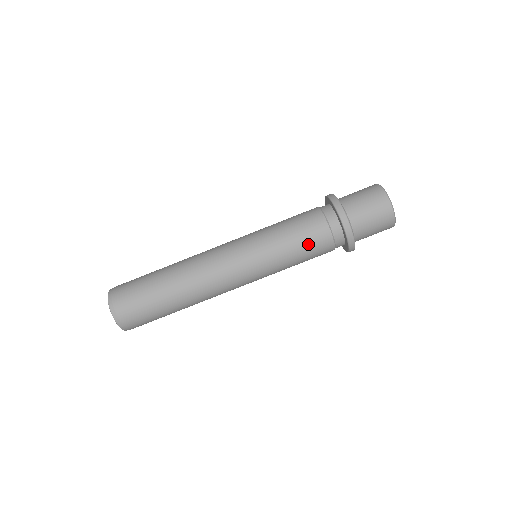
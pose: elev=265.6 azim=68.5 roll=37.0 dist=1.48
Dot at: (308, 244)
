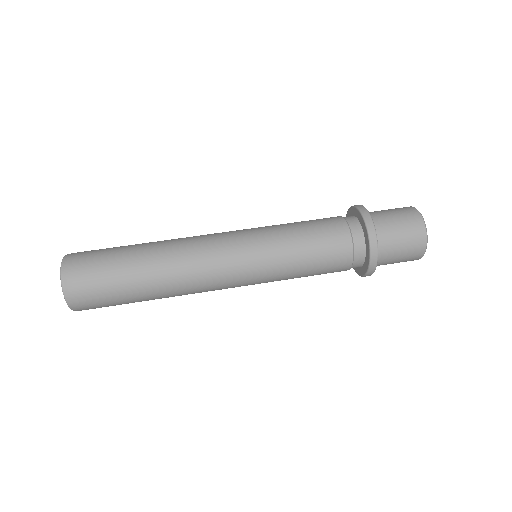
Dot at: (323, 250)
